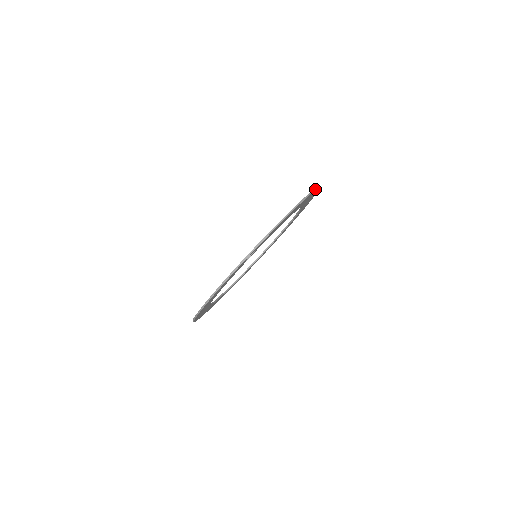
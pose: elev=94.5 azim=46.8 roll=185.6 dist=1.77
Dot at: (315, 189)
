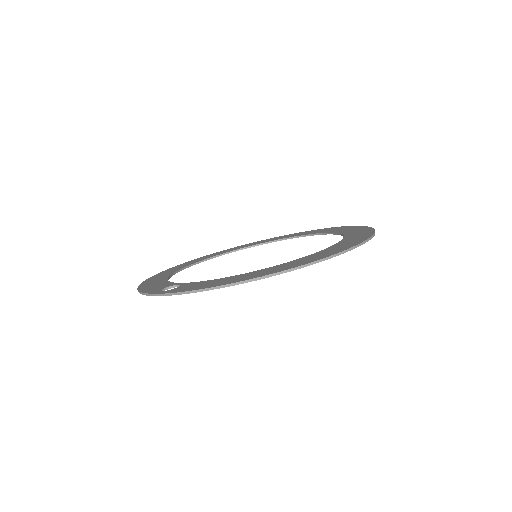
Dot at: (320, 259)
